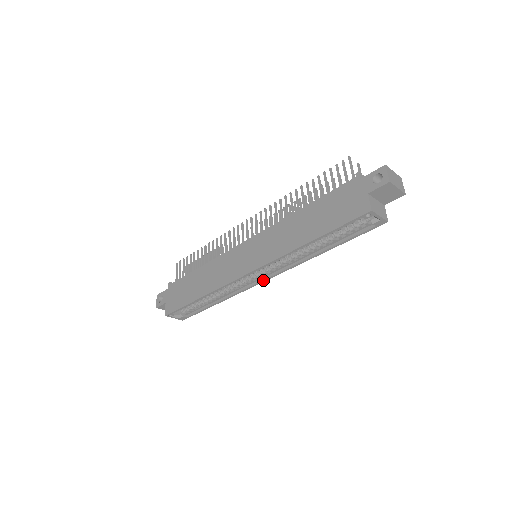
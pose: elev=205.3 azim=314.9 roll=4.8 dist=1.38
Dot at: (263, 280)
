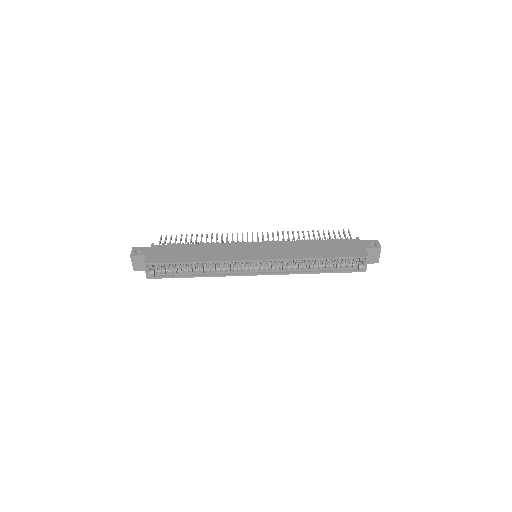
Dot at: (255, 274)
